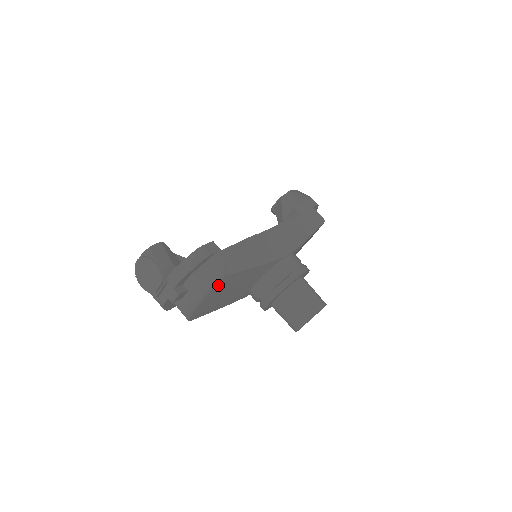
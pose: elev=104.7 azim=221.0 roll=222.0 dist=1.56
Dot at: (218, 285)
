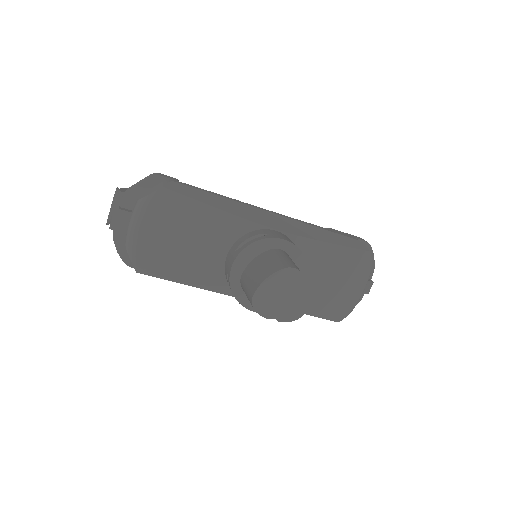
Dot at: (157, 203)
